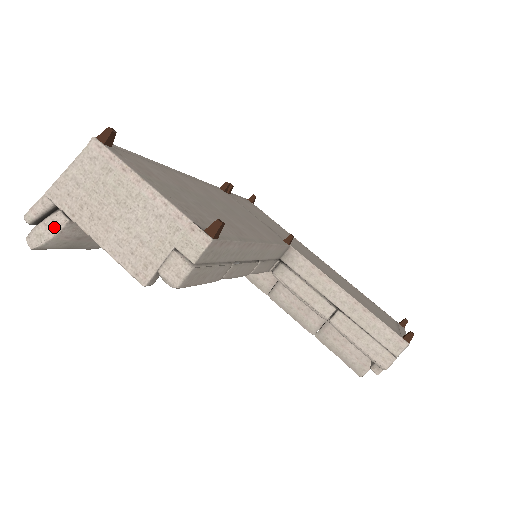
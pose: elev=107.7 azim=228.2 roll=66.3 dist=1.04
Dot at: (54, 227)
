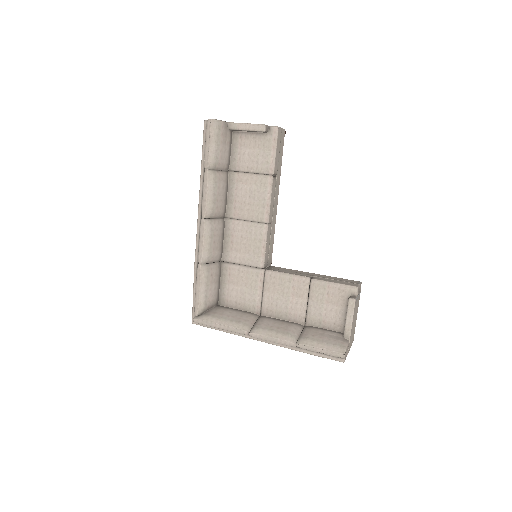
Dot at: (221, 121)
